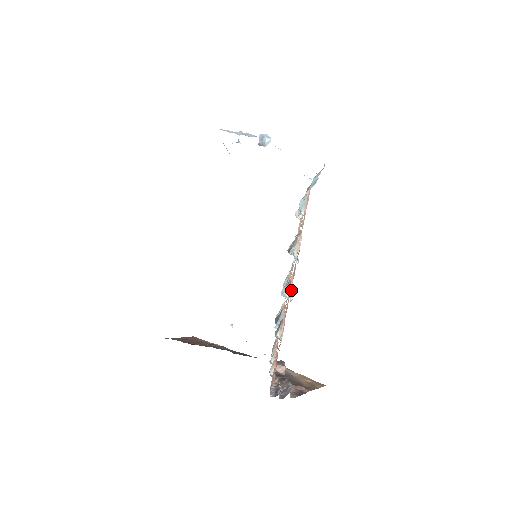
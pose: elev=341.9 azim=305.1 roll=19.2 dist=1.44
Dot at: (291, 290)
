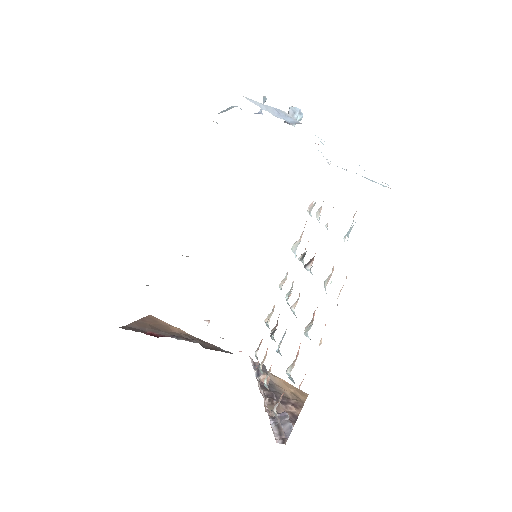
Dot at: occluded
